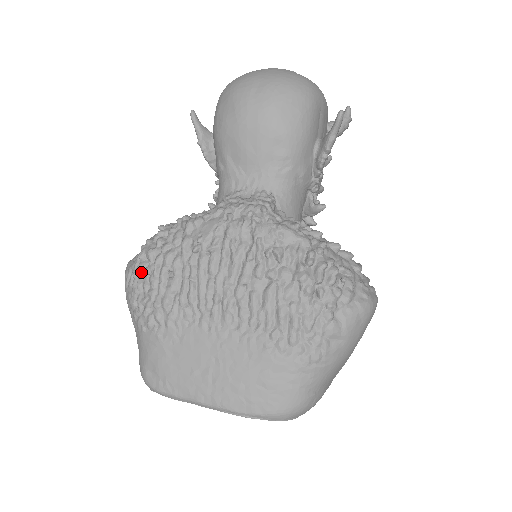
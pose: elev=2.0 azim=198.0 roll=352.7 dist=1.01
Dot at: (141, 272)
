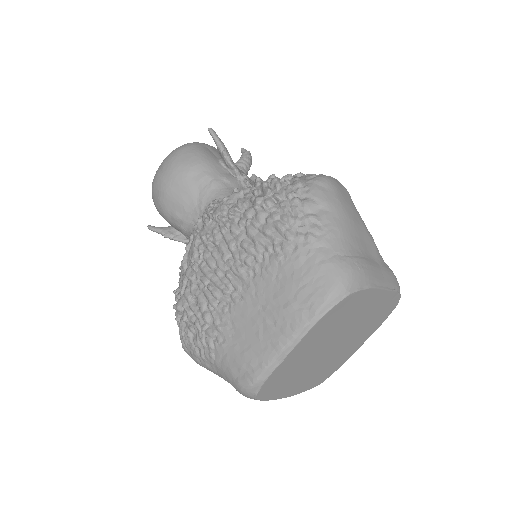
Dot at: (183, 326)
